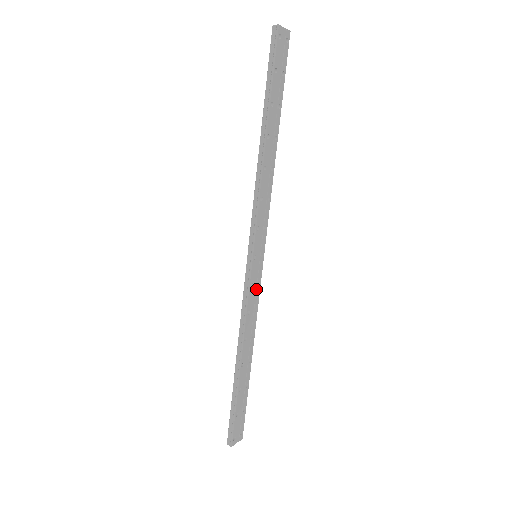
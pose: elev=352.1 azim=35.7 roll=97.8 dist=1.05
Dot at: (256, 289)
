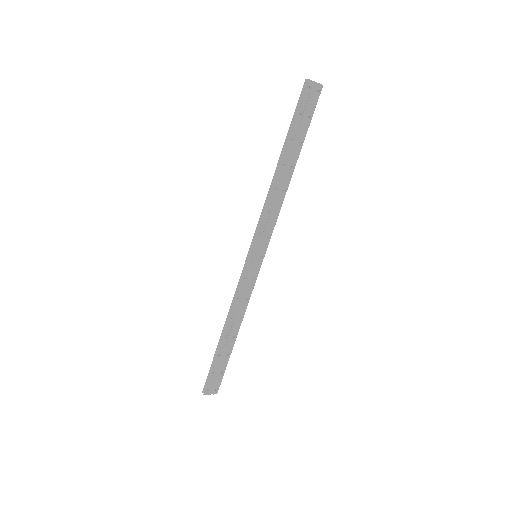
Dot at: (251, 282)
